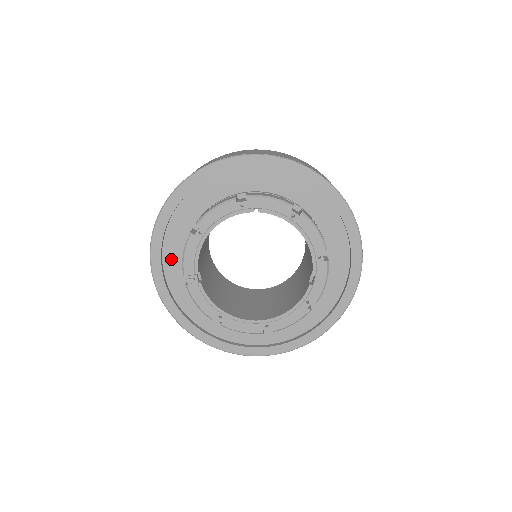
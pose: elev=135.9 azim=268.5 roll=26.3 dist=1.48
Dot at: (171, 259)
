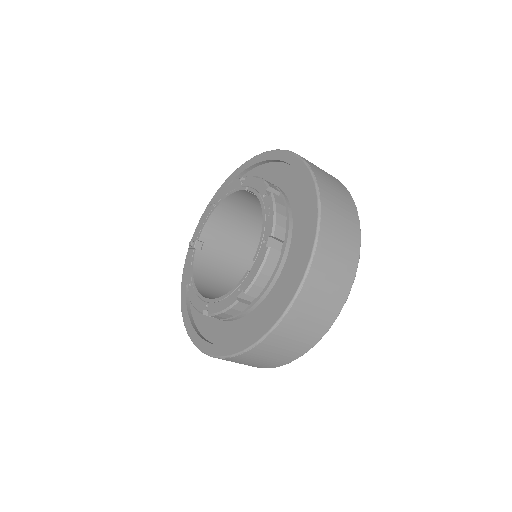
Dot at: occluded
